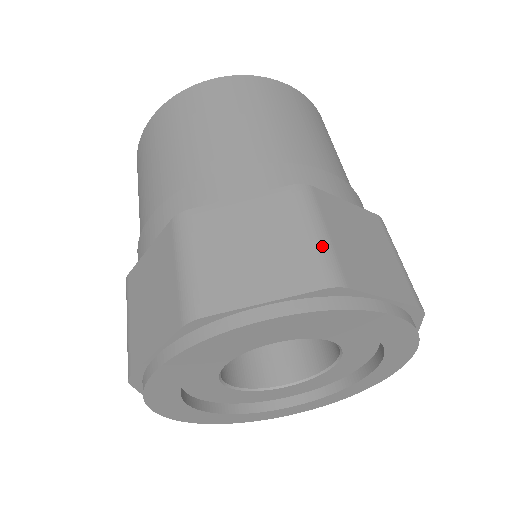
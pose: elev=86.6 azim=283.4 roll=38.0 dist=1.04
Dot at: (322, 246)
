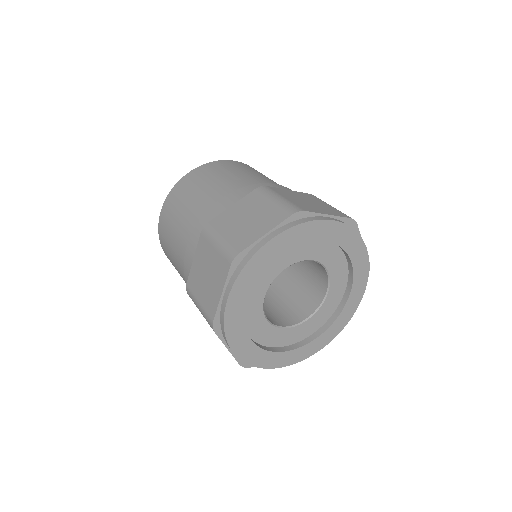
Dot at: (283, 202)
